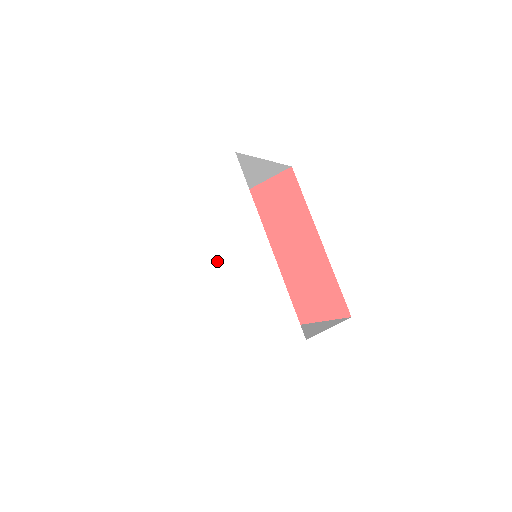
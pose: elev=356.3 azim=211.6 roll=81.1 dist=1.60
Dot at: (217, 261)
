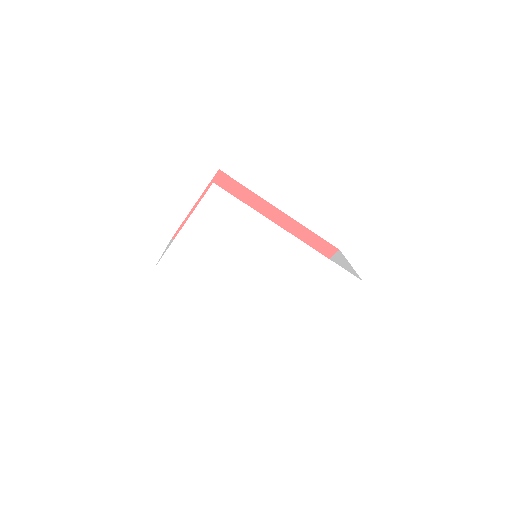
Dot at: (252, 279)
